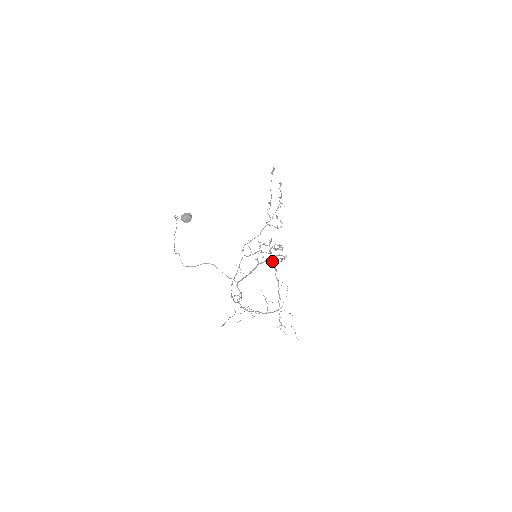
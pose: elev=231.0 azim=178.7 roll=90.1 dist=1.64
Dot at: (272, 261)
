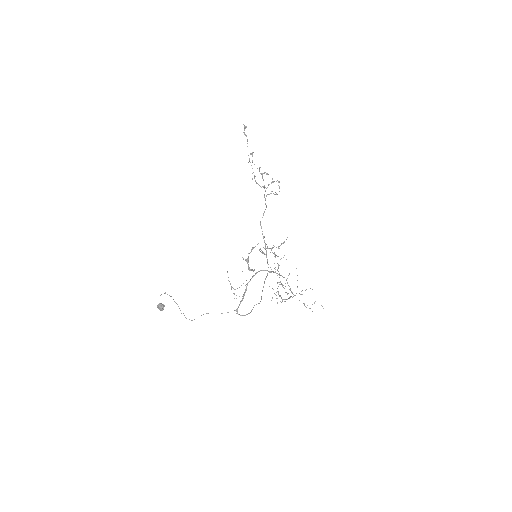
Dot at: (261, 270)
